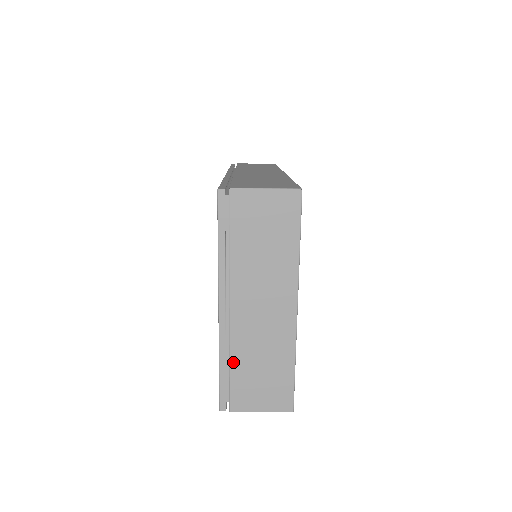
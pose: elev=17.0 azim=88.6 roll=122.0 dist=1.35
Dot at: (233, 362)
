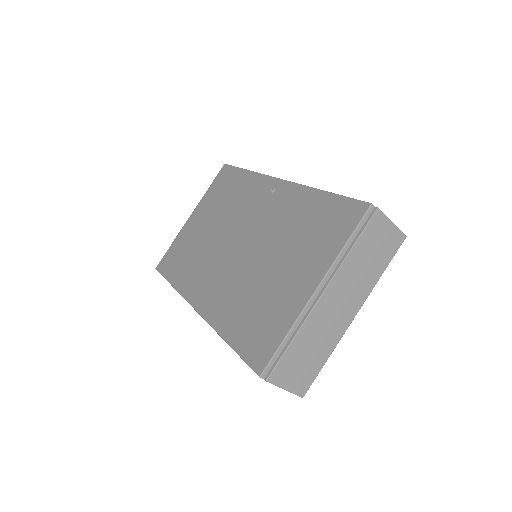
Dot at: (296, 339)
